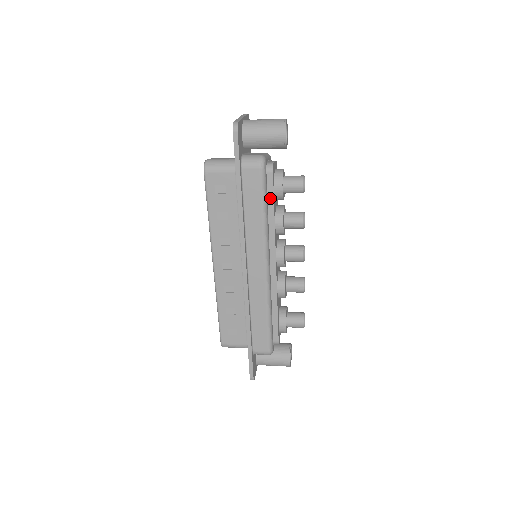
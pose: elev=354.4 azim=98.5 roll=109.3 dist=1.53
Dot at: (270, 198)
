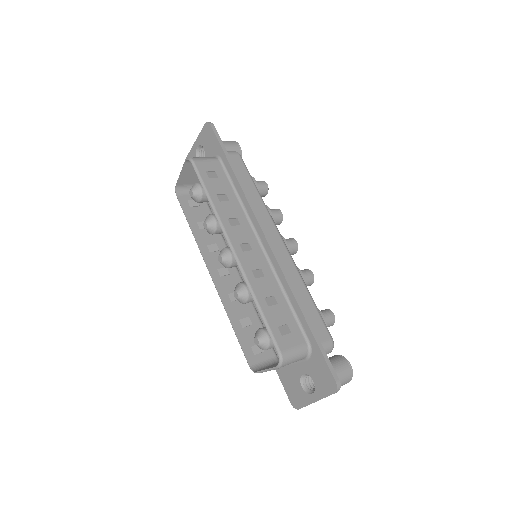
Dot at: occluded
